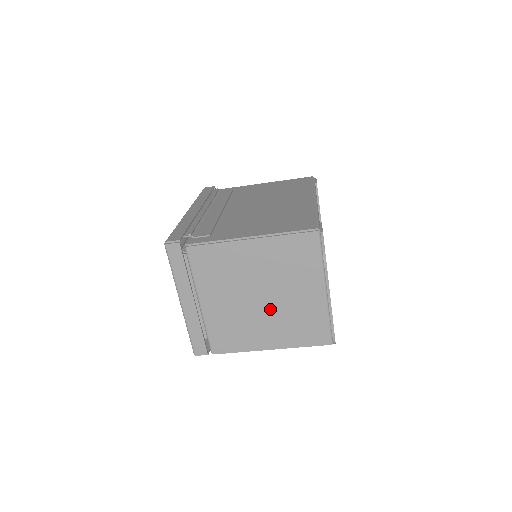
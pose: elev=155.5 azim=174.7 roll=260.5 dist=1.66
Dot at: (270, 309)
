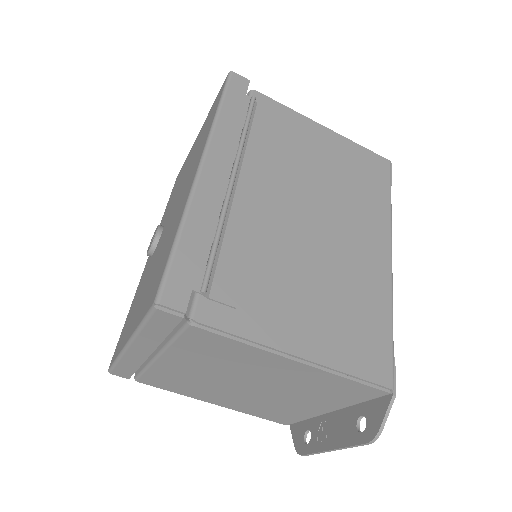
Dot at: (250, 394)
